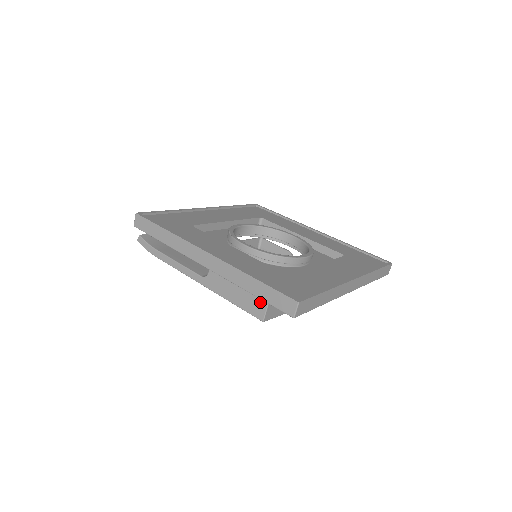
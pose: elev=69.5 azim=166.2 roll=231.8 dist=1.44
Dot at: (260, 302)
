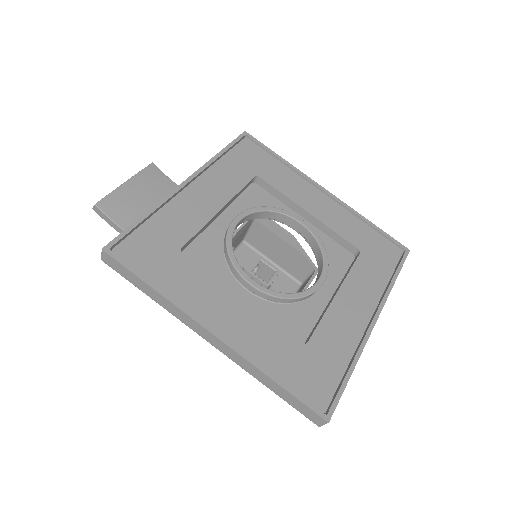
Dot at: occluded
